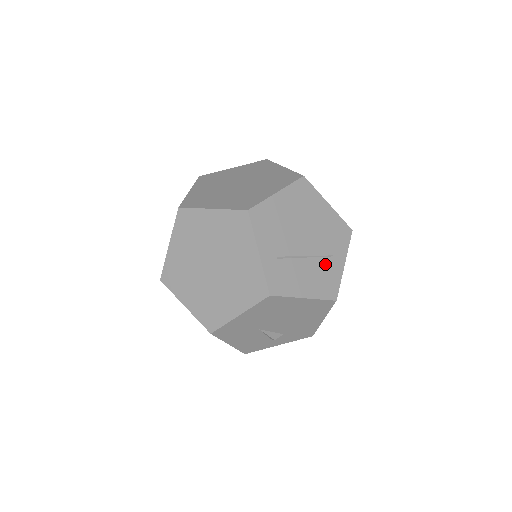
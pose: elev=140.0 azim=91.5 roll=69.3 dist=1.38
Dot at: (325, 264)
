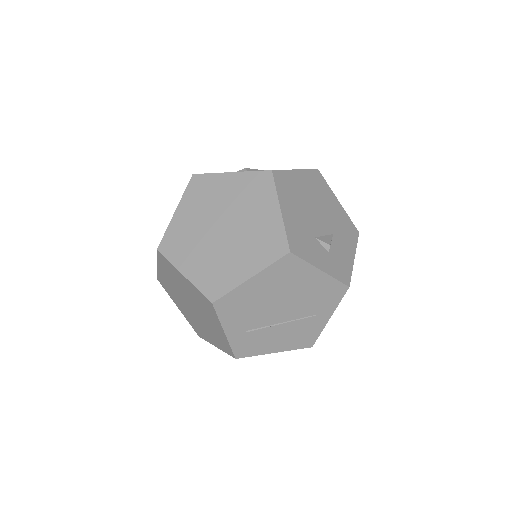
Dot at: (304, 324)
